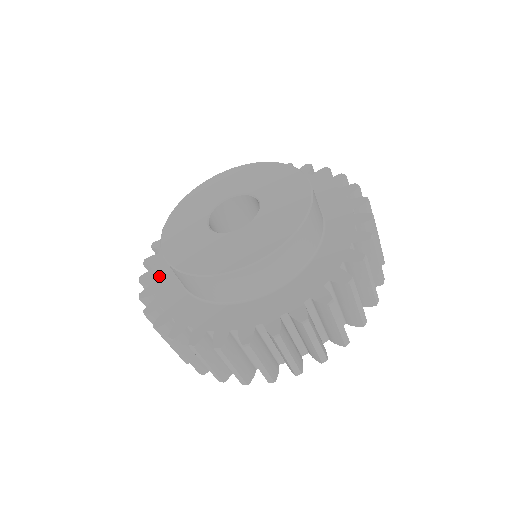
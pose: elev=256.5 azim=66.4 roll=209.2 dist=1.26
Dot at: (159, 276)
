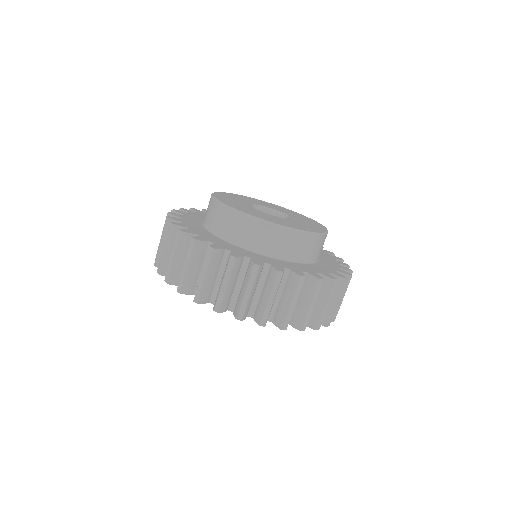
Dot at: (194, 214)
